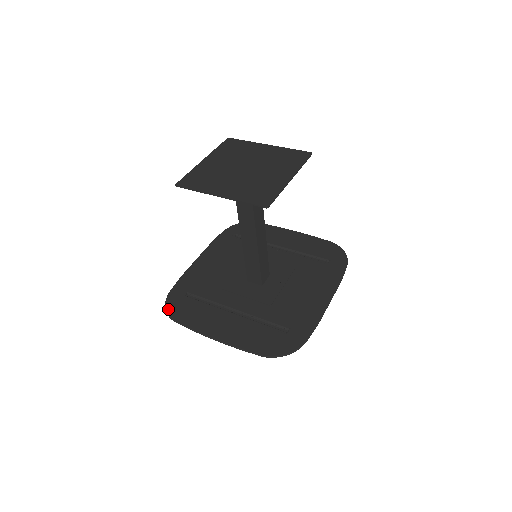
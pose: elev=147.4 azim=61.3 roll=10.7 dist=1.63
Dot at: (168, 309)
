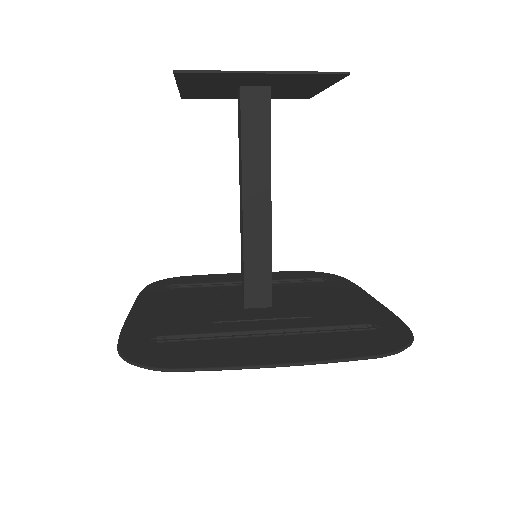
Dot at: (140, 361)
